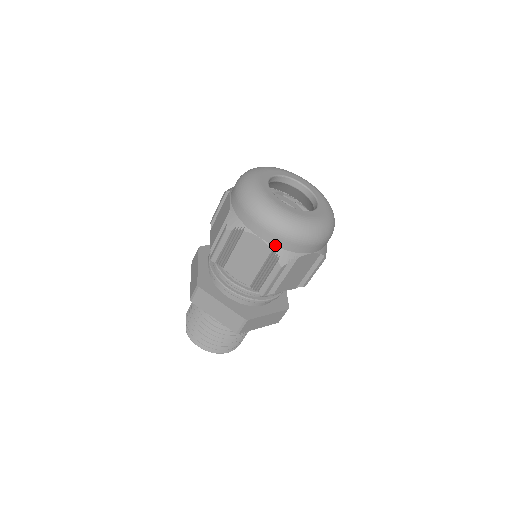
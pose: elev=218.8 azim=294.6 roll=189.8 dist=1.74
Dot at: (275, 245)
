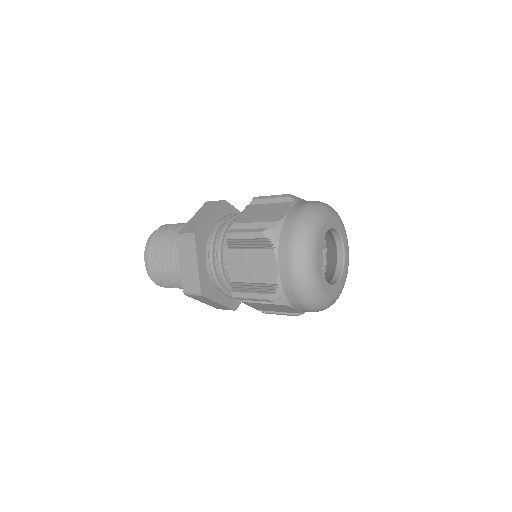
Dot at: occluded
